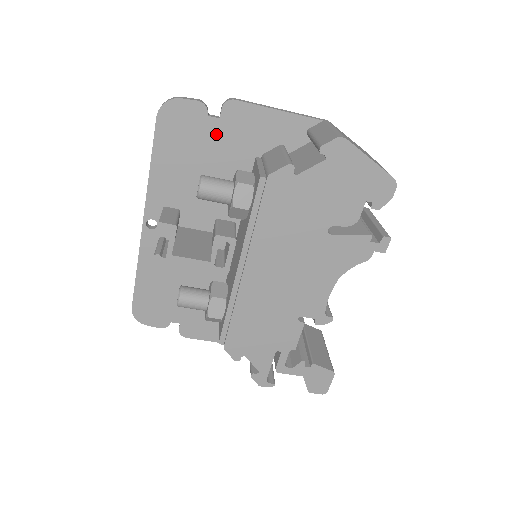
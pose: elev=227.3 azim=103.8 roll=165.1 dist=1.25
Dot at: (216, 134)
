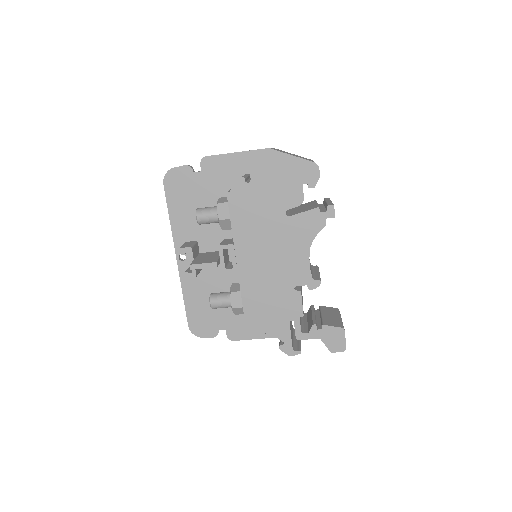
Dot at: (202, 182)
